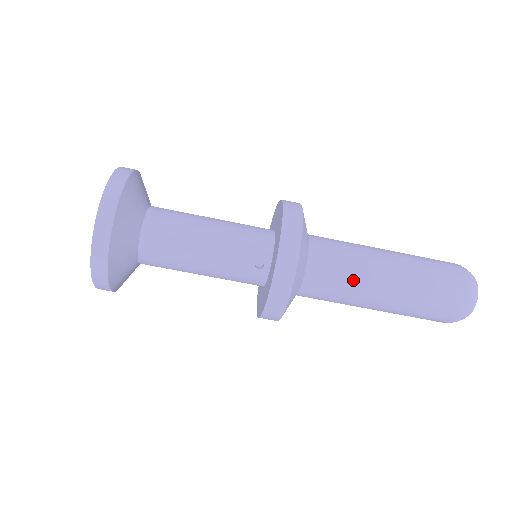
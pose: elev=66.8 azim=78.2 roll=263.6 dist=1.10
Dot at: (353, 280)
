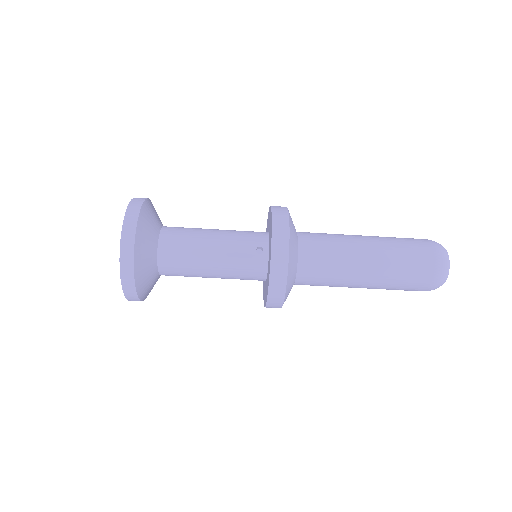
Dot at: (340, 251)
